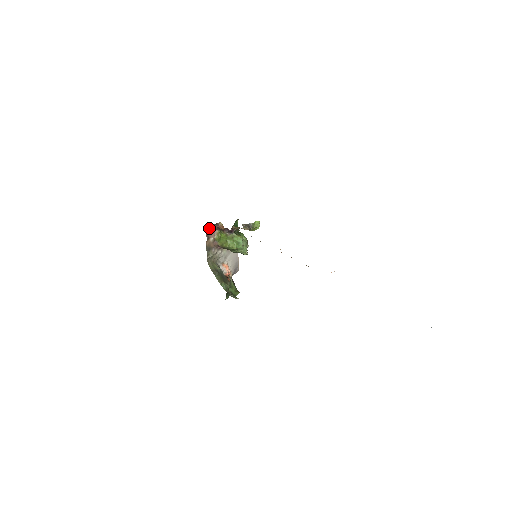
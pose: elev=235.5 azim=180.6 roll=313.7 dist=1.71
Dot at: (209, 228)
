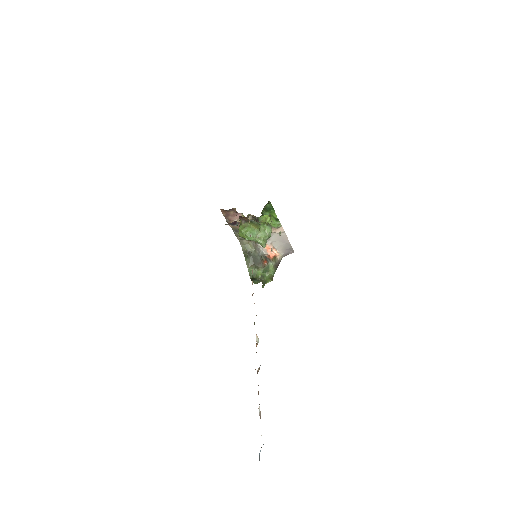
Dot at: (227, 211)
